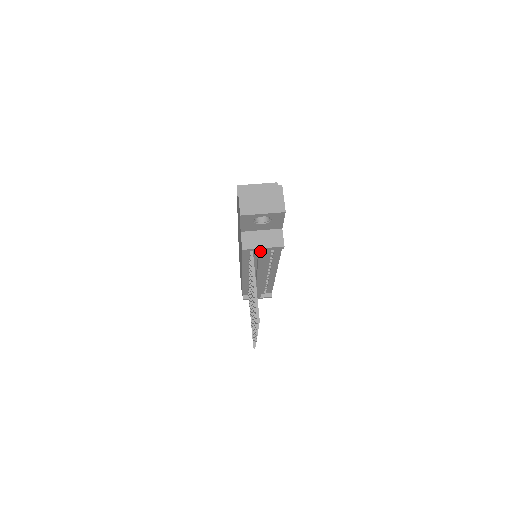
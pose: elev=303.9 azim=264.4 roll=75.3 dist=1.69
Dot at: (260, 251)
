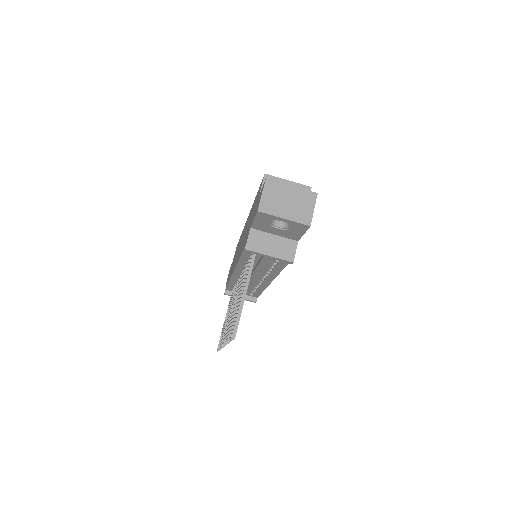
Dot at: (264, 257)
